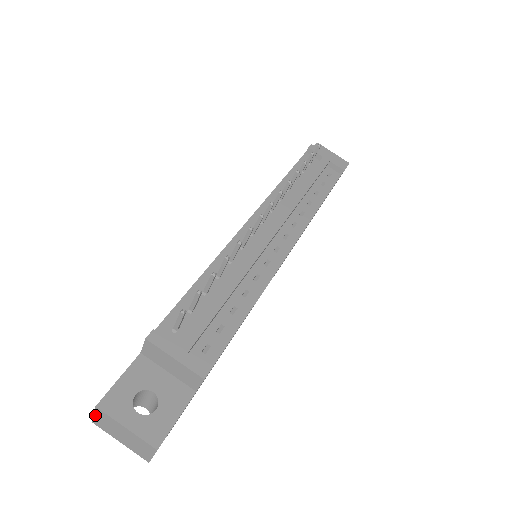
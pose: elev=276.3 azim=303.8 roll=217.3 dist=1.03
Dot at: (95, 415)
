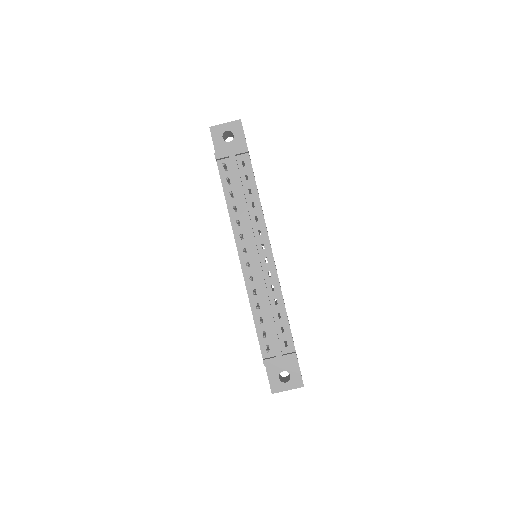
Dot at: occluded
